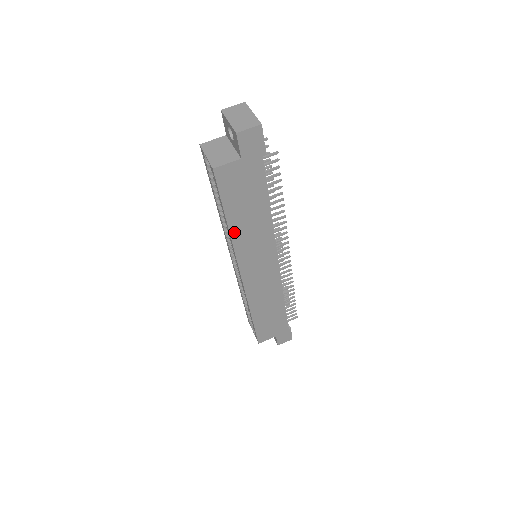
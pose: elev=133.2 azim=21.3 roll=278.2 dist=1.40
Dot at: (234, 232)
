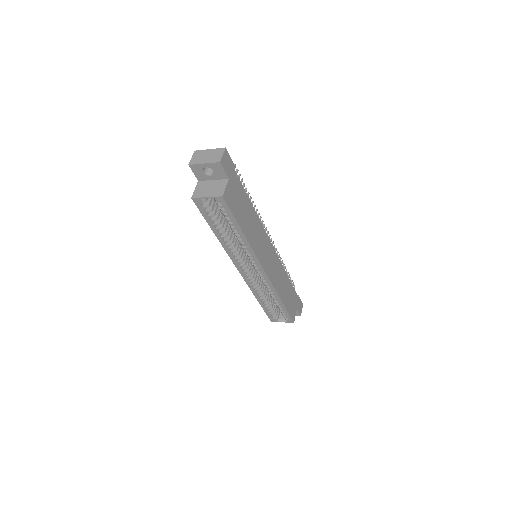
Dot at: (248, 238)
